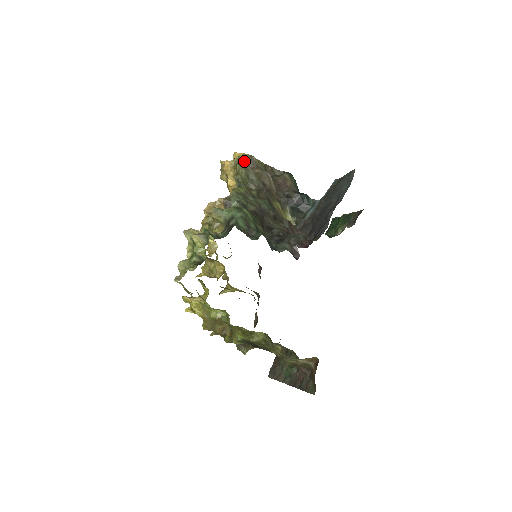
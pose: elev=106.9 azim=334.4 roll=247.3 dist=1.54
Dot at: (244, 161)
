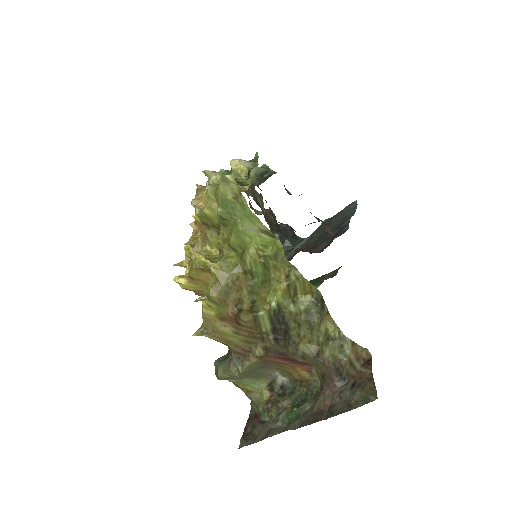
Dot at: occluded
